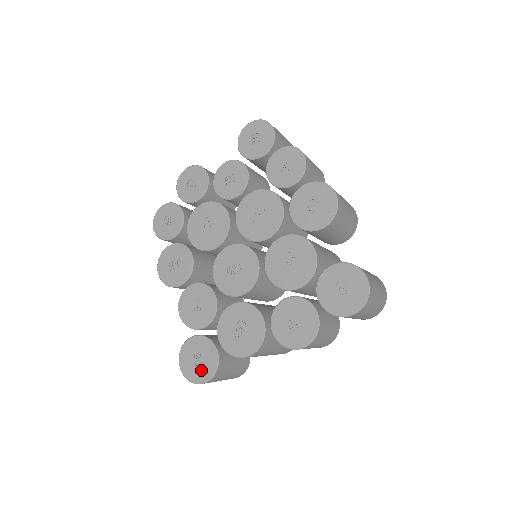
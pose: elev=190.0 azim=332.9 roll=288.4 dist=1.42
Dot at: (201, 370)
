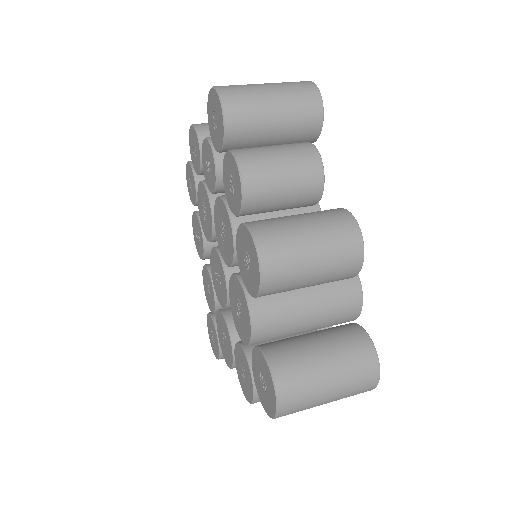
Dot at: (214, 347)
